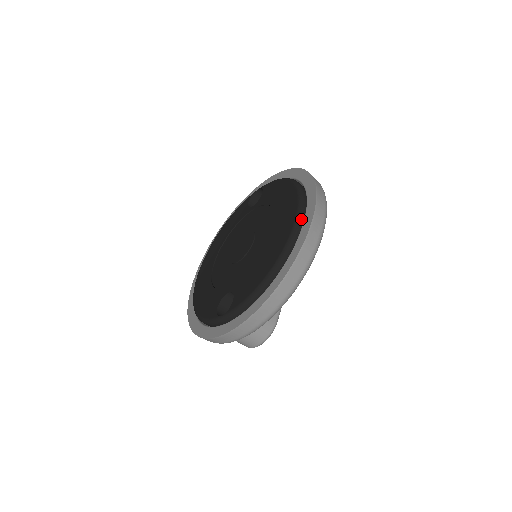
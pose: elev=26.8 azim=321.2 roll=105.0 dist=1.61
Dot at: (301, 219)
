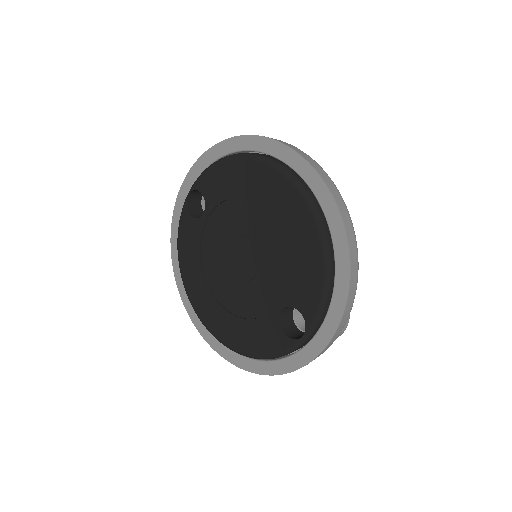
Dot at: (301, 183)
